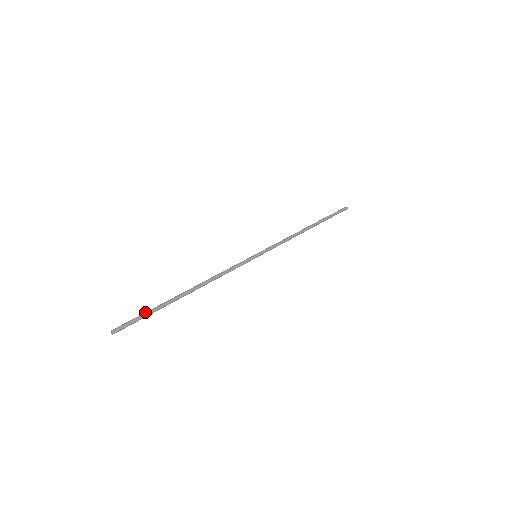
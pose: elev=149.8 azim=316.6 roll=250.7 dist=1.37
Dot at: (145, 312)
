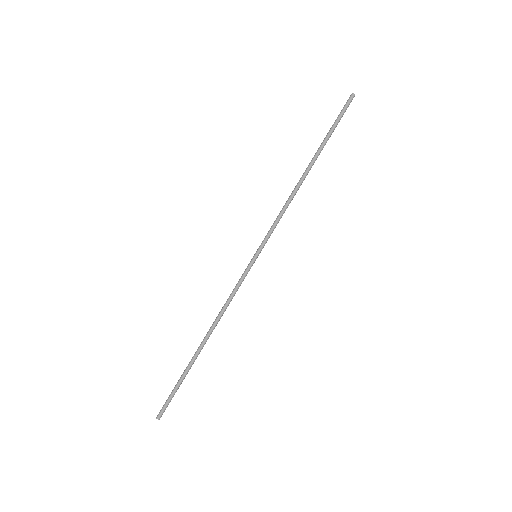
Dot at: (175, 387)
